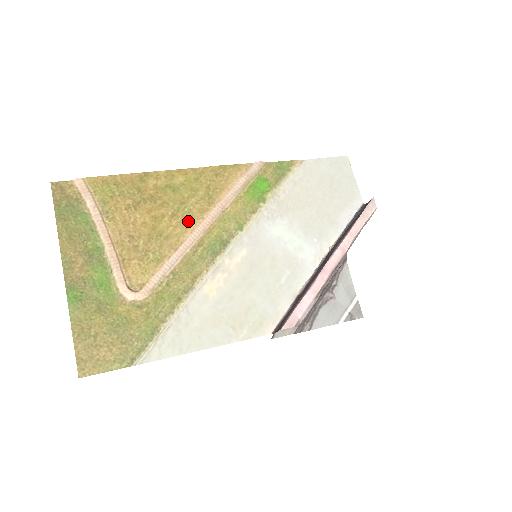
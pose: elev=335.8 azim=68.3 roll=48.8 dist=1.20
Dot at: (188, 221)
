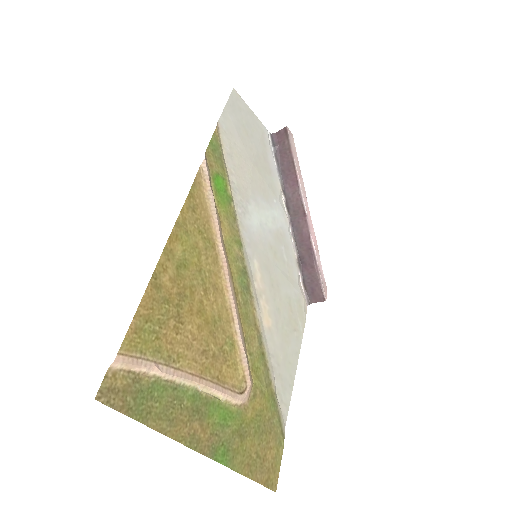
Dot at: (217, 283)
